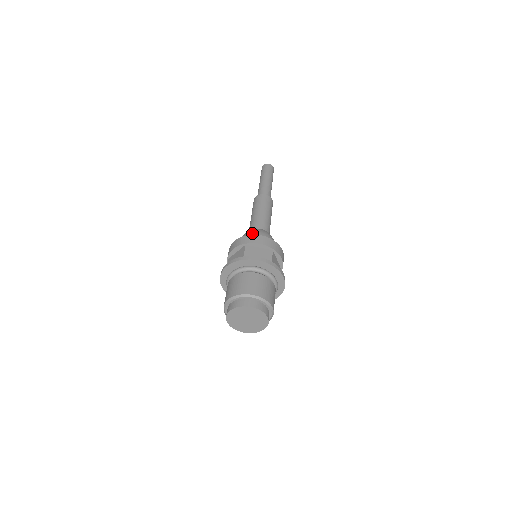
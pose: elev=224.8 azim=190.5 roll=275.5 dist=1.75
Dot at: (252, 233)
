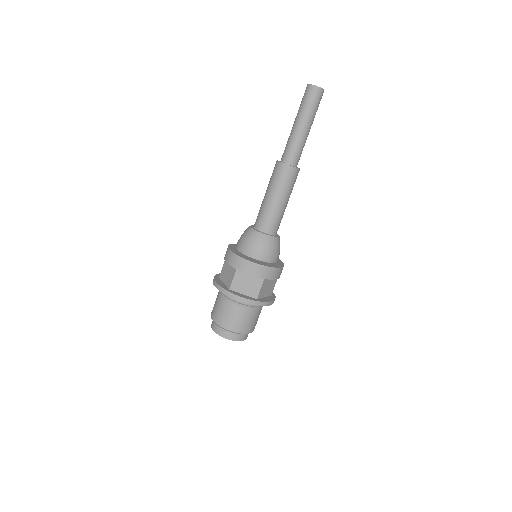
Dot at: (250, 245)
